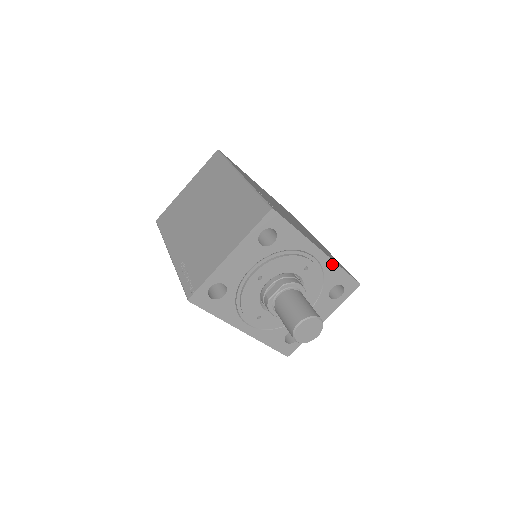
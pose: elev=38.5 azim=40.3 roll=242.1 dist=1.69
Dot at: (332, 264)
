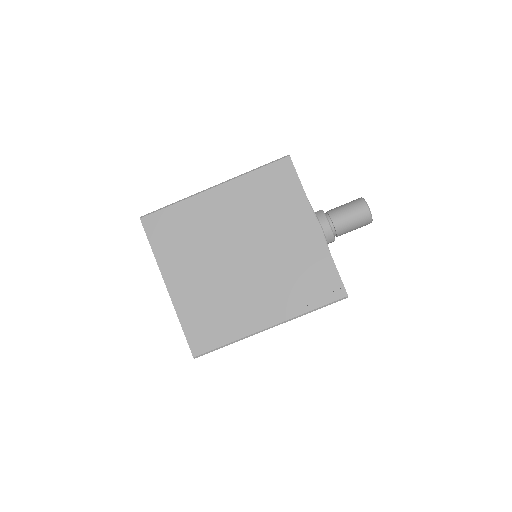
Dot at: occluded
